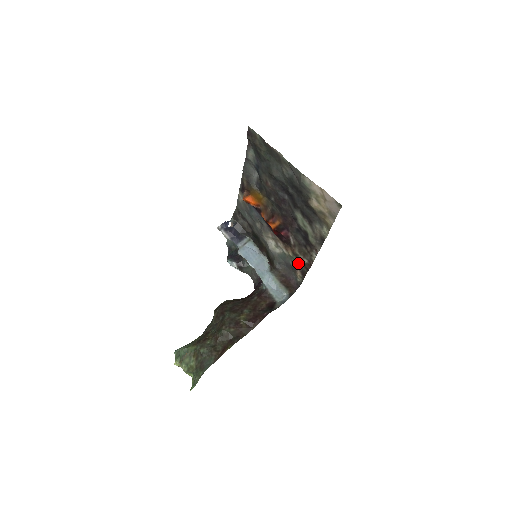
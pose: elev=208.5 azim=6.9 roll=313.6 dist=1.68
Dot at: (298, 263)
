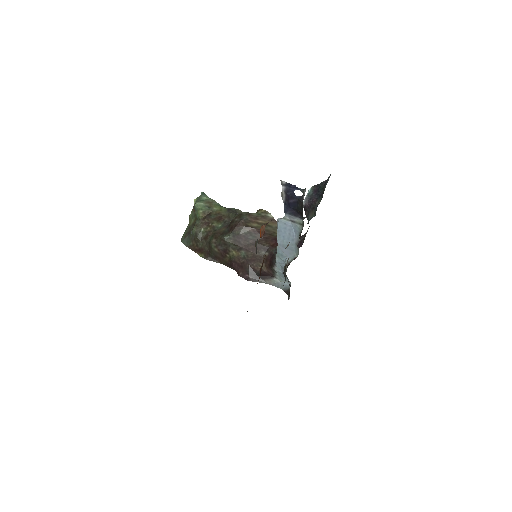
Dot at: occluded
